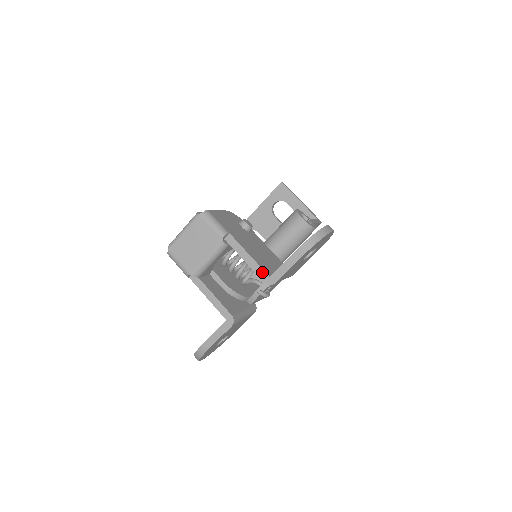
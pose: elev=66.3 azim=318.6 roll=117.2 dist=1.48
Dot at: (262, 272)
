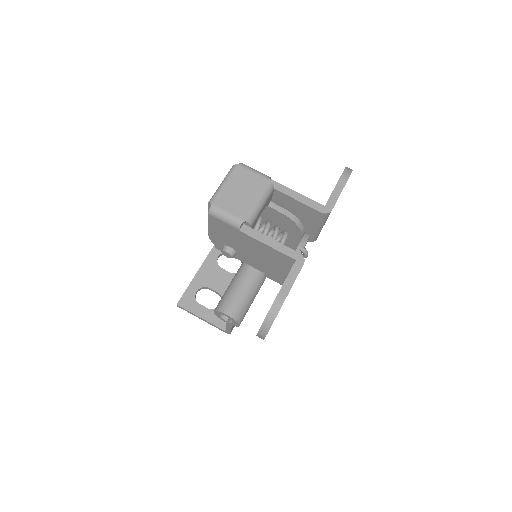
Dot at: (316, 204)
